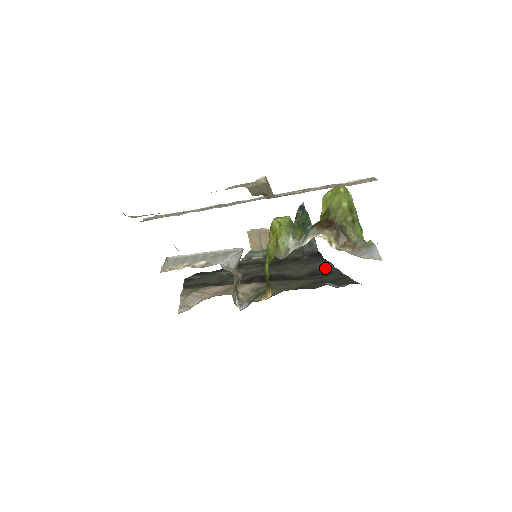
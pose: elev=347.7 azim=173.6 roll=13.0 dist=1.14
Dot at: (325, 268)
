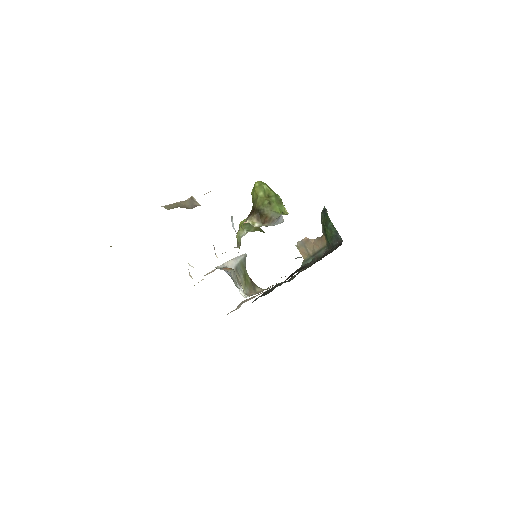
Dot at: (330, 251)
